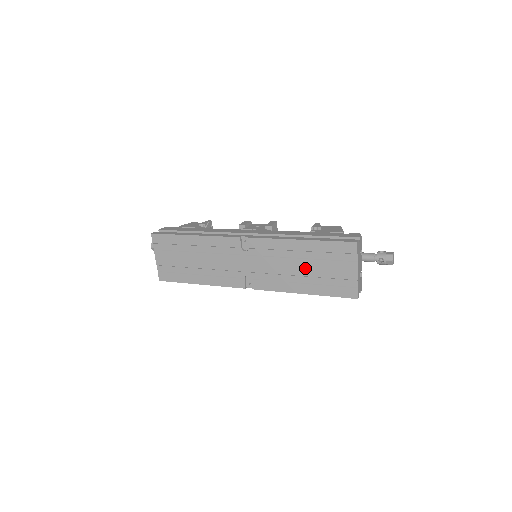
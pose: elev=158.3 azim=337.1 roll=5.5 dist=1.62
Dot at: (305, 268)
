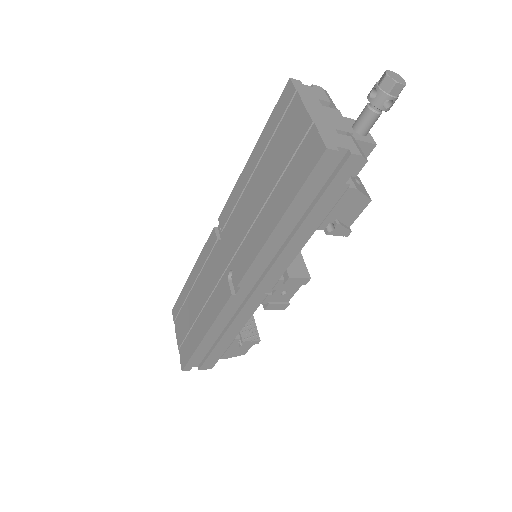
Dot at: (264, 186)
